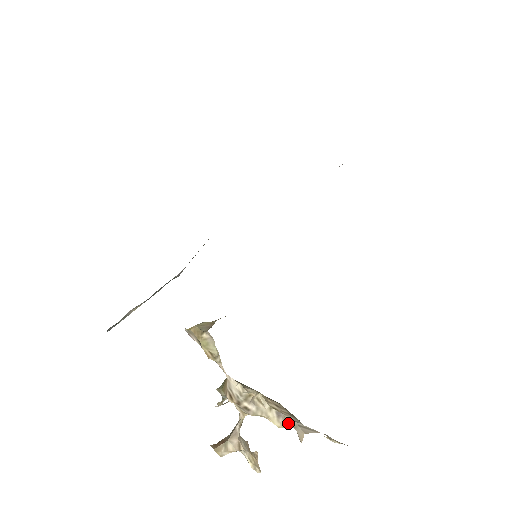
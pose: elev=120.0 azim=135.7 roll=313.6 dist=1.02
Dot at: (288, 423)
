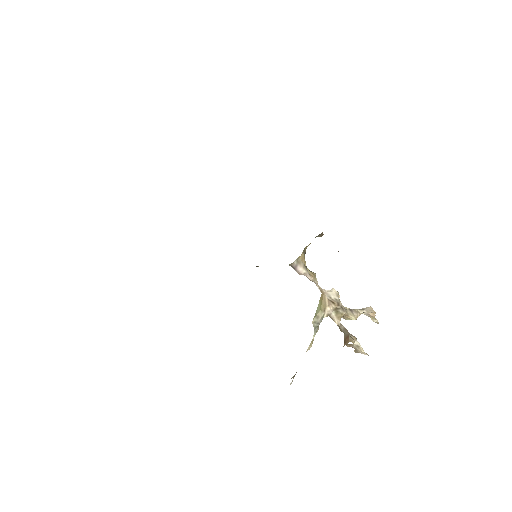
Dot at: (358, 312)
